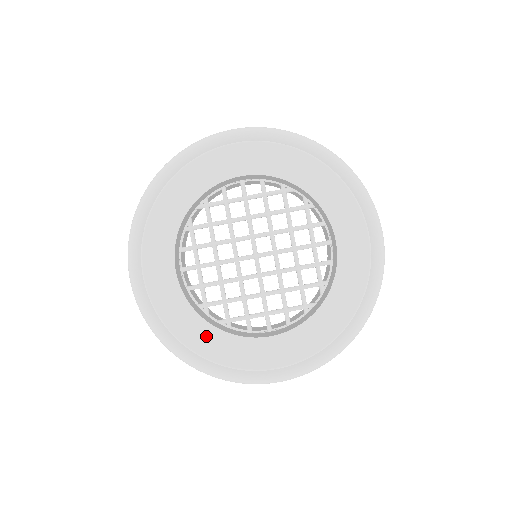
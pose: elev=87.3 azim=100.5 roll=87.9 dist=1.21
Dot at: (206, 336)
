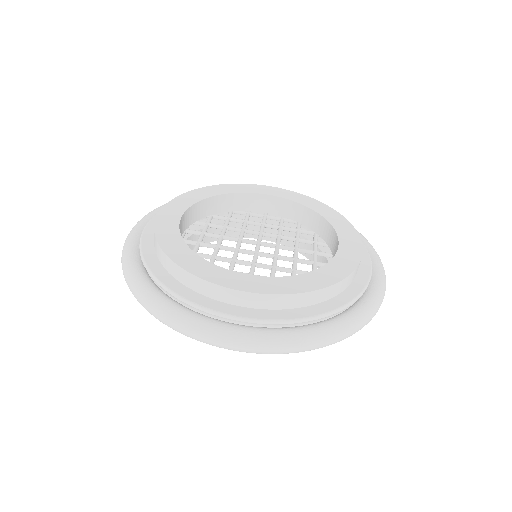
Dot at: (181, 255)
